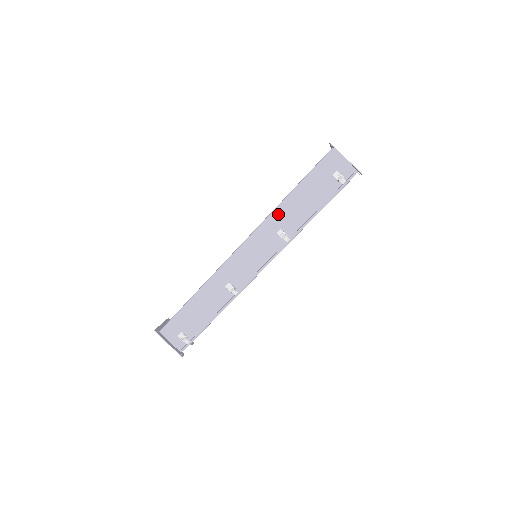
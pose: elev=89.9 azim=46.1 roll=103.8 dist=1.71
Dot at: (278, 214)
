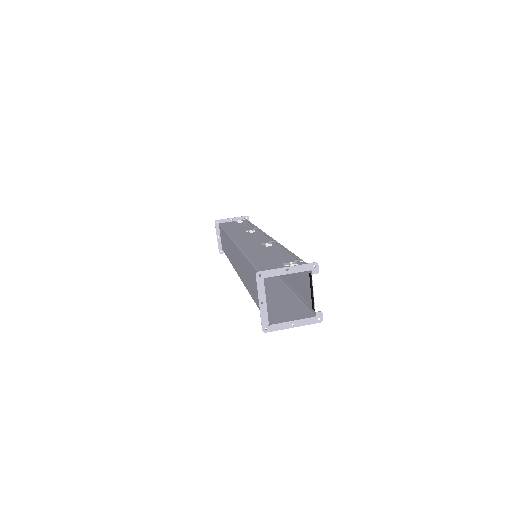
Dot at: (233, 233)
